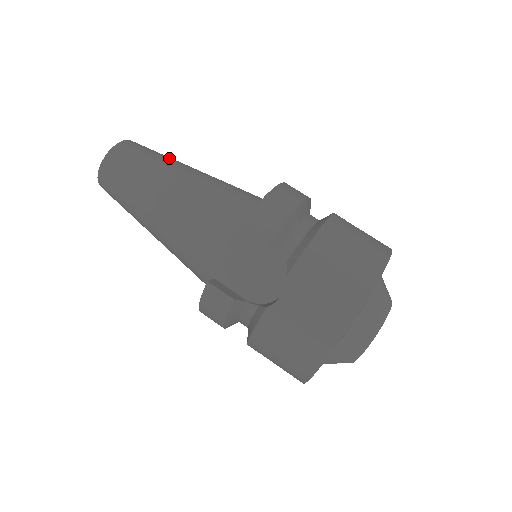
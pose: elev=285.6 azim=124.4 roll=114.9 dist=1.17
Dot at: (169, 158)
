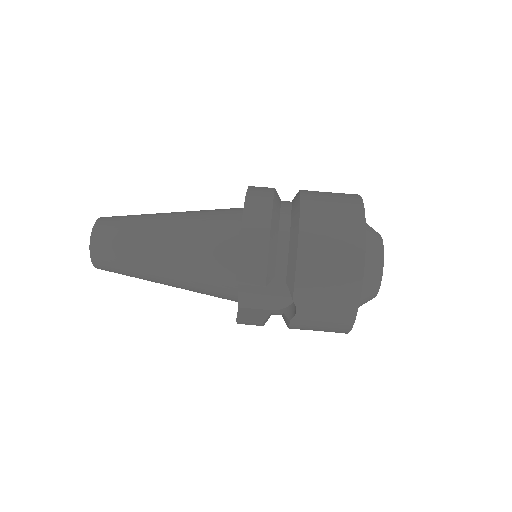
Dot at: (137, 225)
